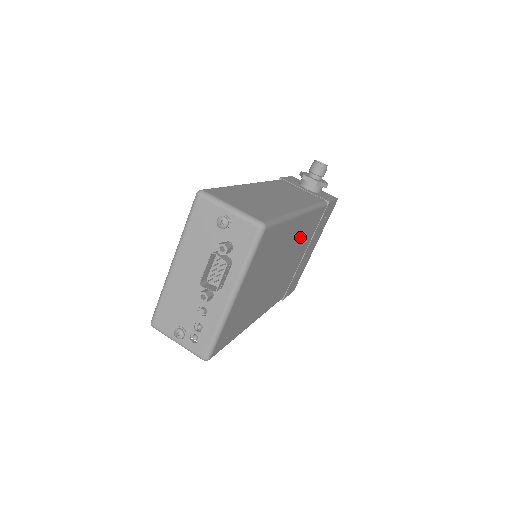
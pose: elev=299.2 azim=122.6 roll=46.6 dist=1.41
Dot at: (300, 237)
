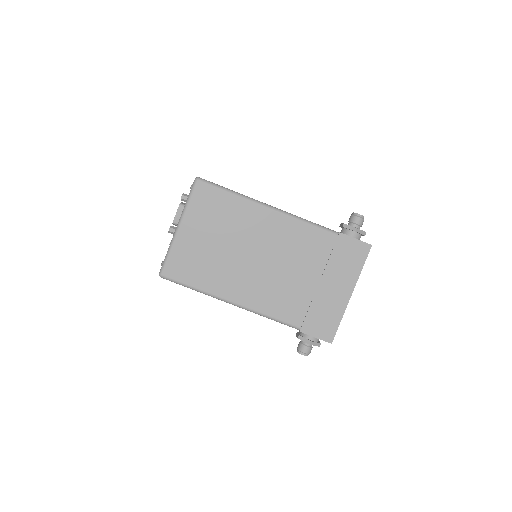
Dot at: (285, 241)
